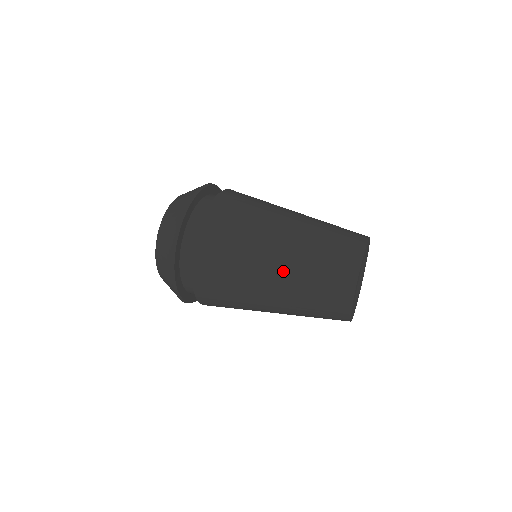
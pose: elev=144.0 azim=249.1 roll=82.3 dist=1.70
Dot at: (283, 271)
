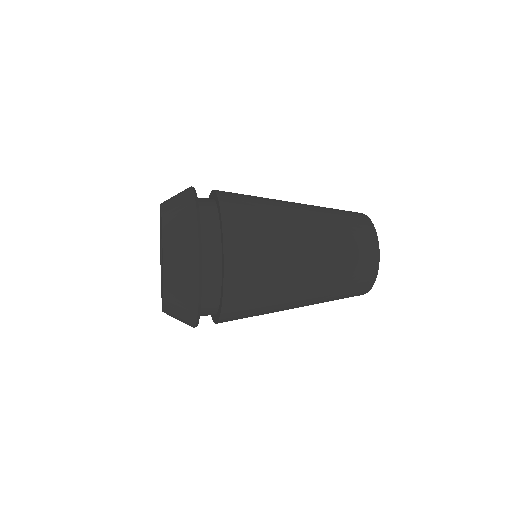
Dot at: (317, 269)
